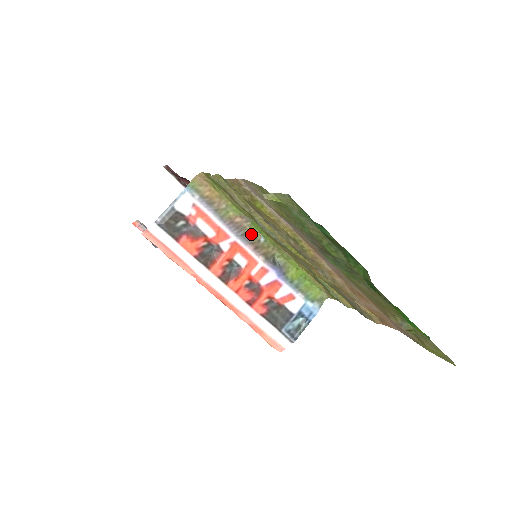
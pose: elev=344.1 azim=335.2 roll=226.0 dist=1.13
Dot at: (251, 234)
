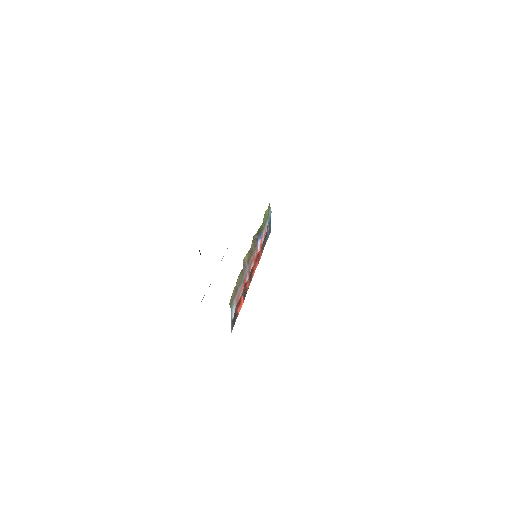
Dot at: (248, 256)
